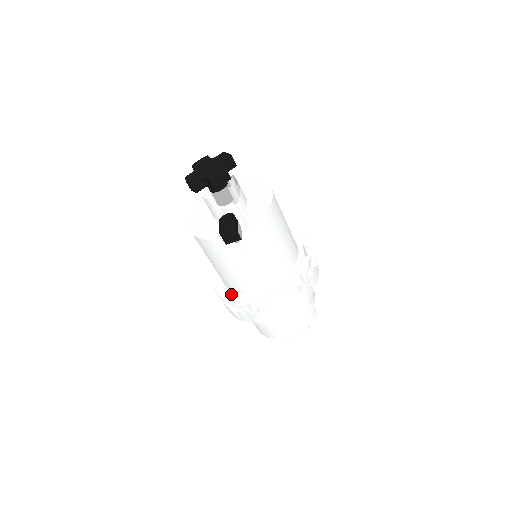
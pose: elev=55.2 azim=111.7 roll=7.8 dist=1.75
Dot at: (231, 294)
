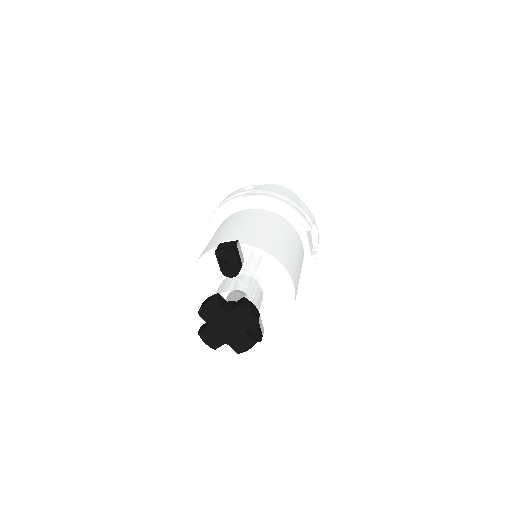
Dot at: occluded
